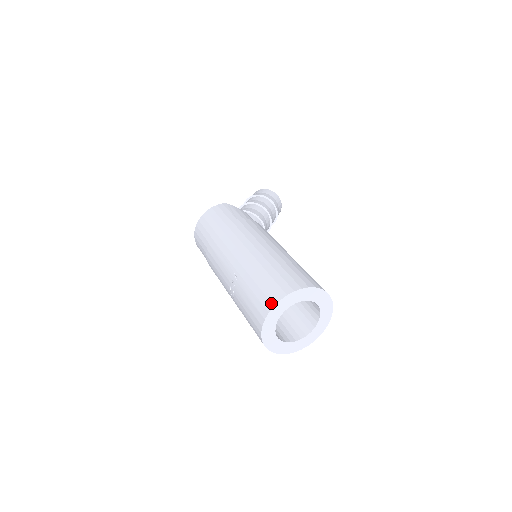
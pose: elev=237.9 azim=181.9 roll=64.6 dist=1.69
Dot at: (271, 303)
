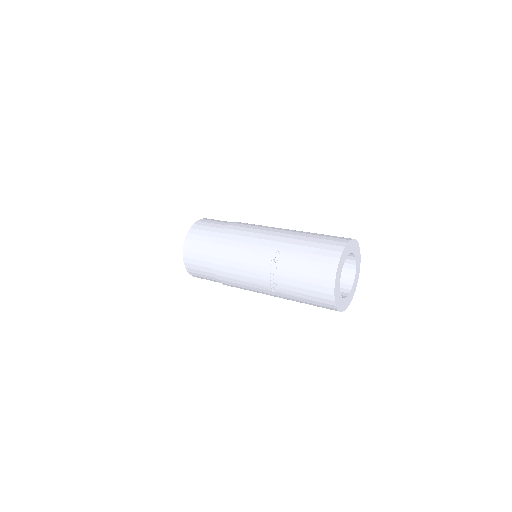
Dot at: (338, 251)
